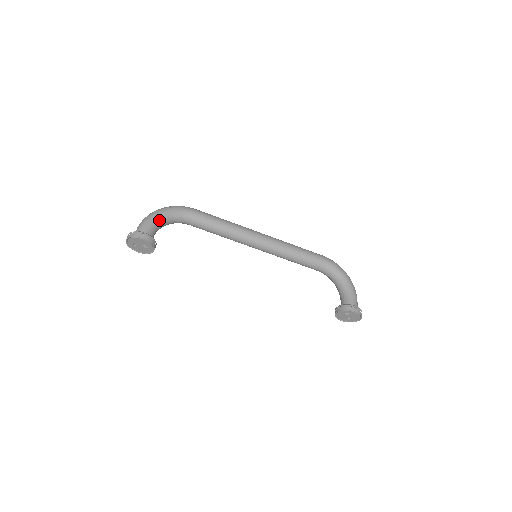
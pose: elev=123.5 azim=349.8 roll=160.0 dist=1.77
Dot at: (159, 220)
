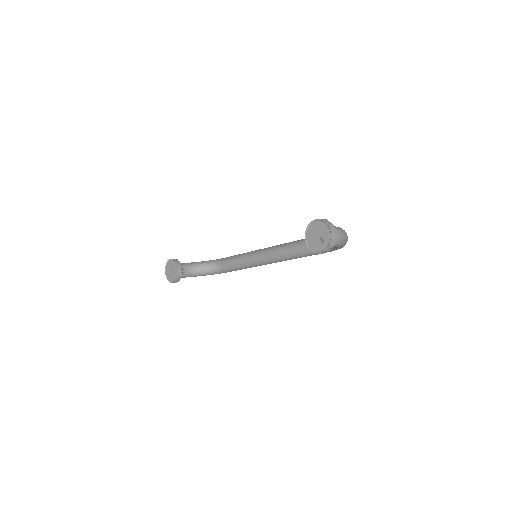
Dot at: (195, 263)
